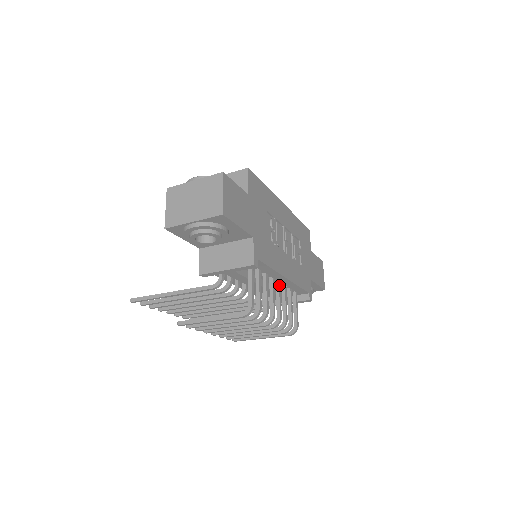
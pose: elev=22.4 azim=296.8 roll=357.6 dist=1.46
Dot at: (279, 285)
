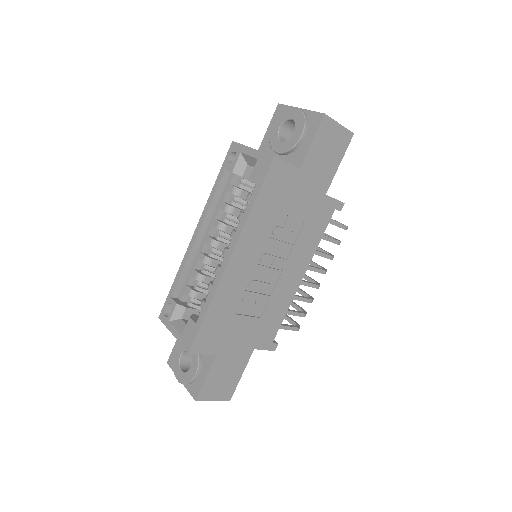
Dot at: occluded
